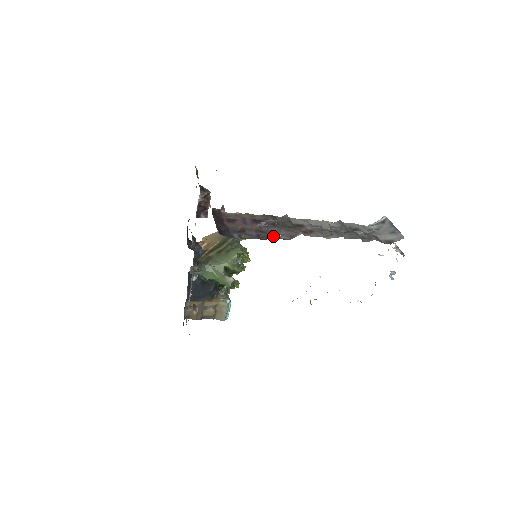
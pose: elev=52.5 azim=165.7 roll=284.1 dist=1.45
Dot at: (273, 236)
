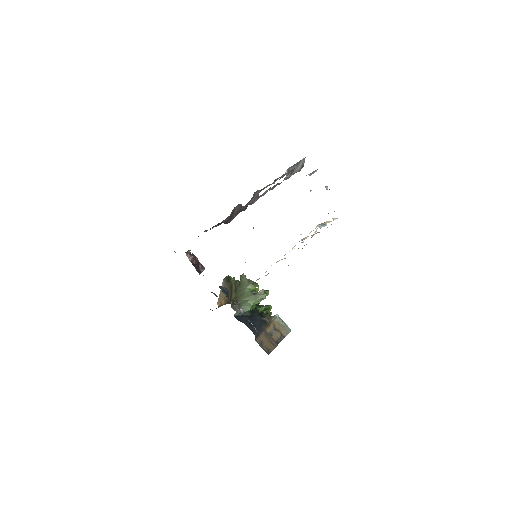
Dot at: occluded
